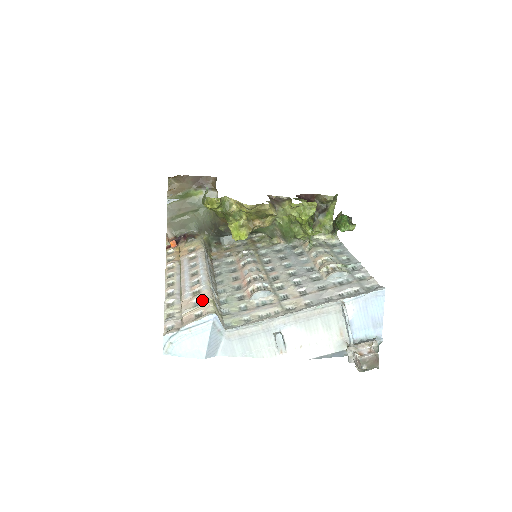
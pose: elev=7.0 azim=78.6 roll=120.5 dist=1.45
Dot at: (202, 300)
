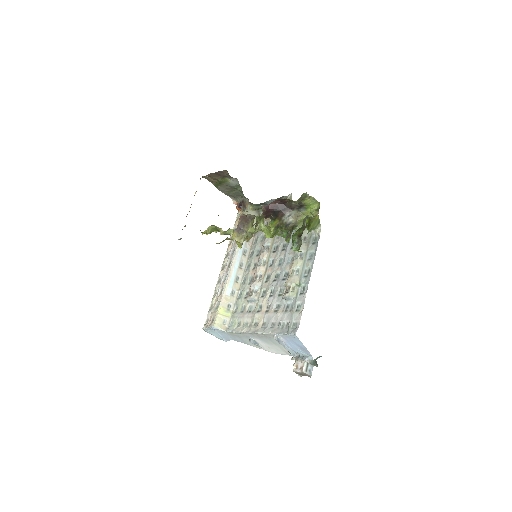
Dot at: (218, 304)
